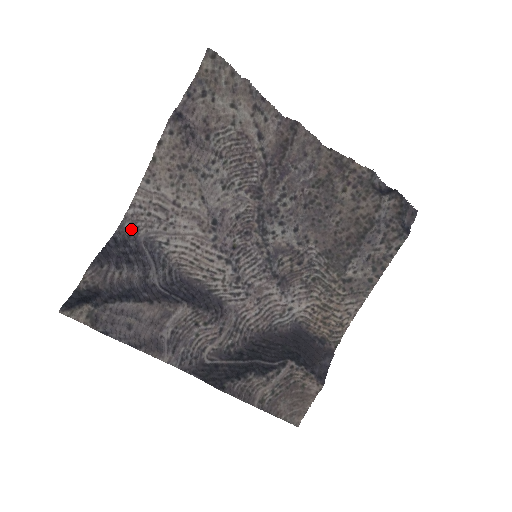
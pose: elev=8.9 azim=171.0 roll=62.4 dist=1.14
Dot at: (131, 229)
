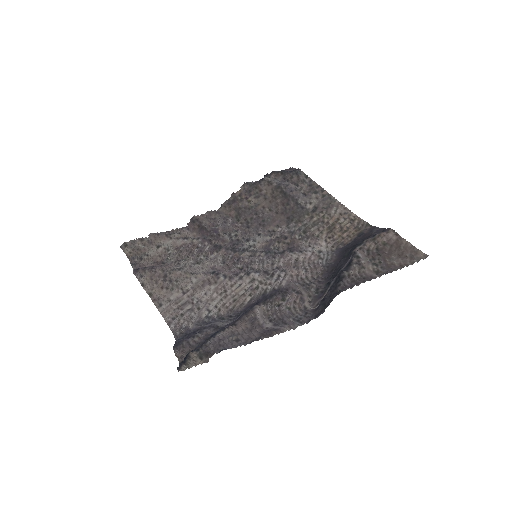
Dot at: (183, 332)
